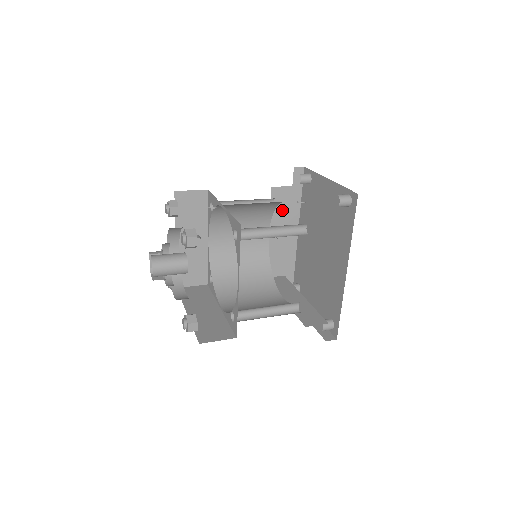
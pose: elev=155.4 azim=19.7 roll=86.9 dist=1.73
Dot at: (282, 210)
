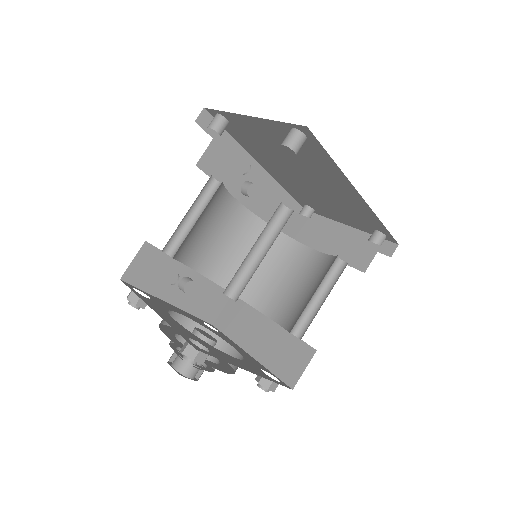
Dot at: (227, 169)
